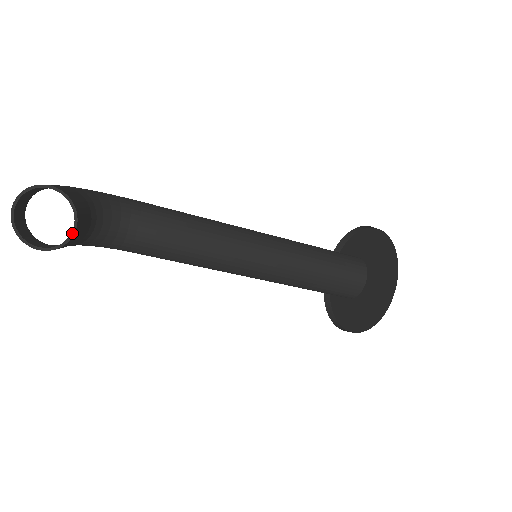
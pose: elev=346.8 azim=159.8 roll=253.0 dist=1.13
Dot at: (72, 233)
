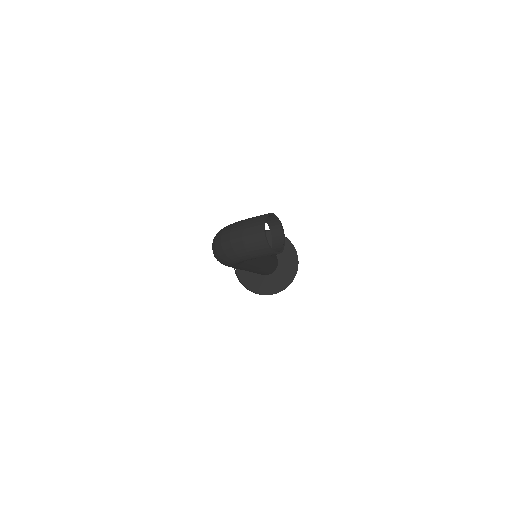
Dot at: (284, 239)
